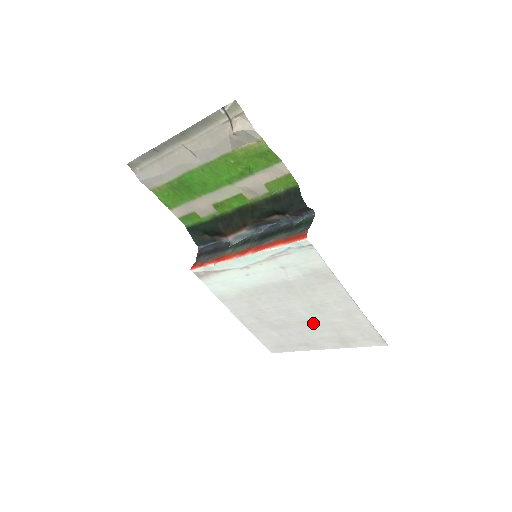
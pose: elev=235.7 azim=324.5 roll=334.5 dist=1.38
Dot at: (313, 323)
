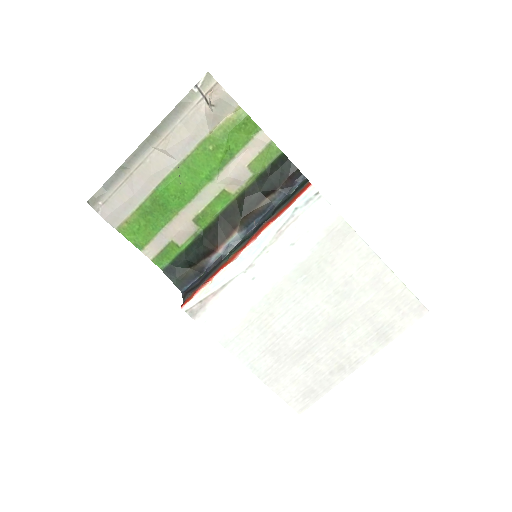
Dot at: (341, 321)
